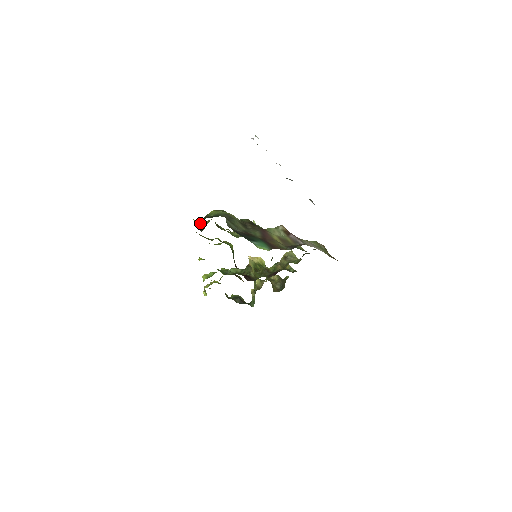
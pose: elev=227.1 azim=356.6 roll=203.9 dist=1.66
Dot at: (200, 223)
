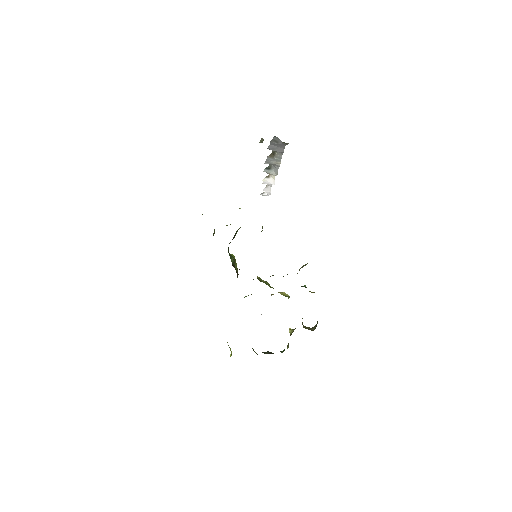
Dot at: occluded
